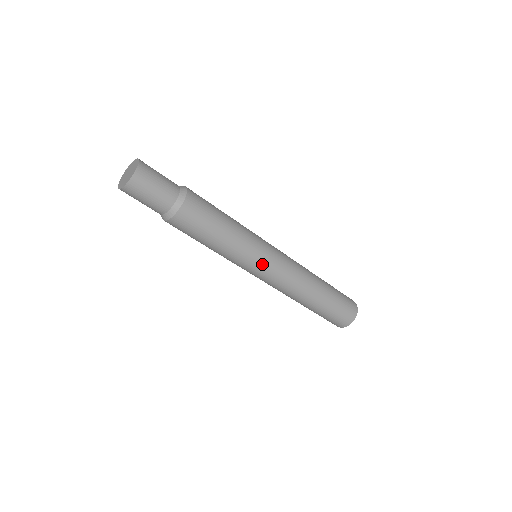
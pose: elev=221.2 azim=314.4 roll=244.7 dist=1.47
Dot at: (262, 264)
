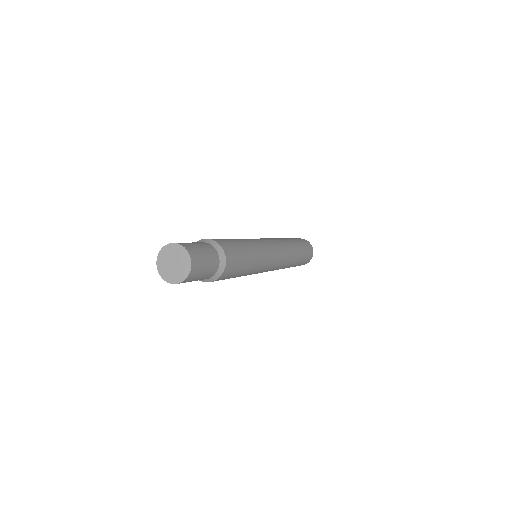
Dot at: (263, 271)
